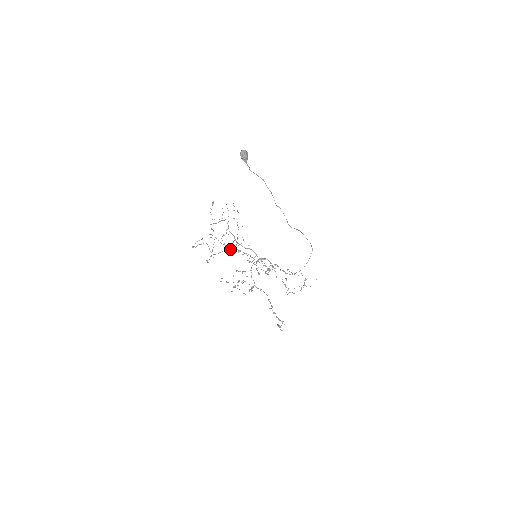
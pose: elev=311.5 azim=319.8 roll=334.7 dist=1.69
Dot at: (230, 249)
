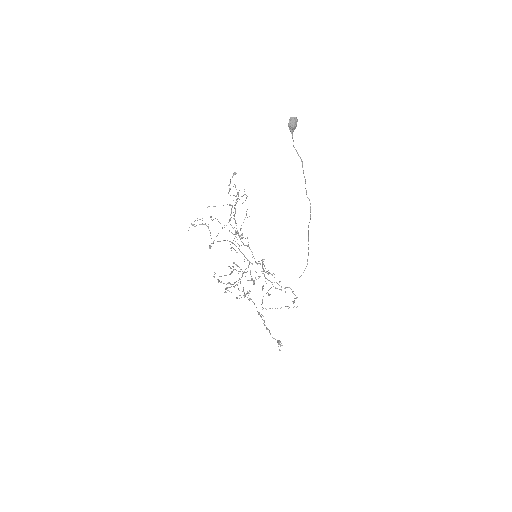
Dot at: occluded
